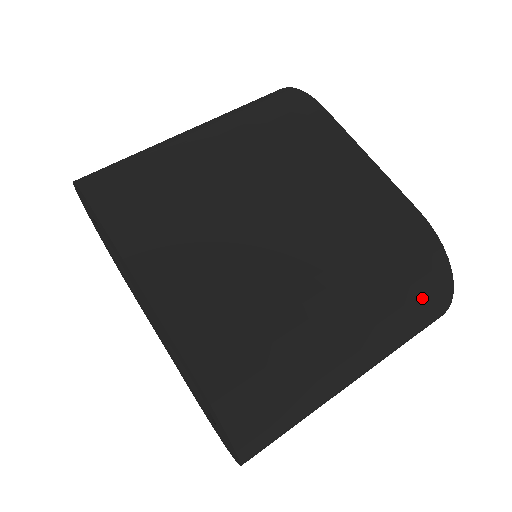
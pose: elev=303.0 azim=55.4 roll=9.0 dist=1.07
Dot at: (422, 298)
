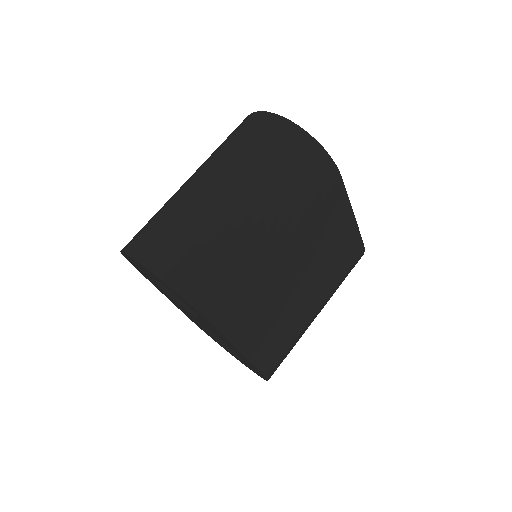
Dot at: occluded
